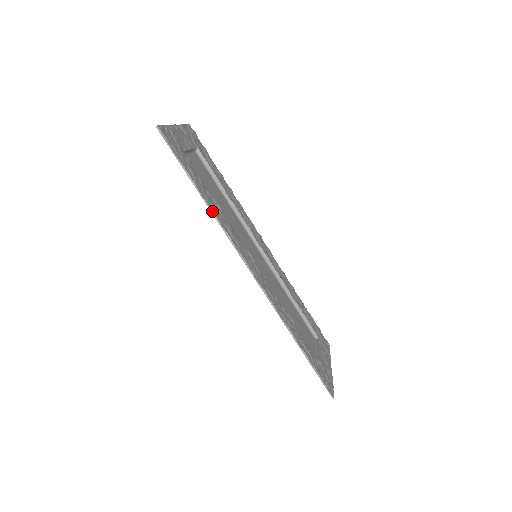
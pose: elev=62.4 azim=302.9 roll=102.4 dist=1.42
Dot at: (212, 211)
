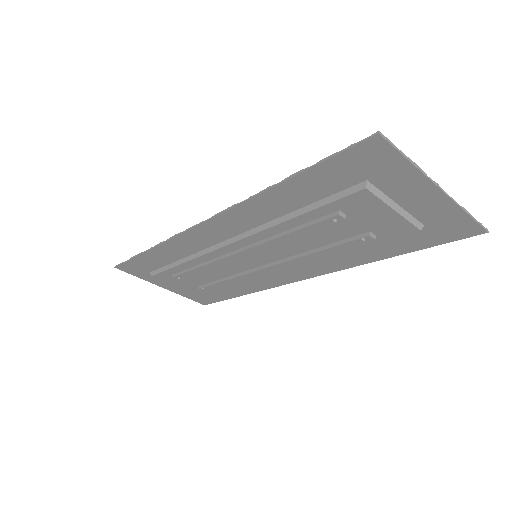
Dot at: (157, 245)
